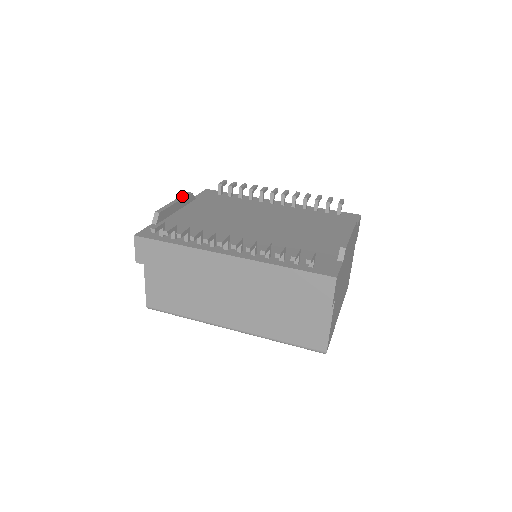
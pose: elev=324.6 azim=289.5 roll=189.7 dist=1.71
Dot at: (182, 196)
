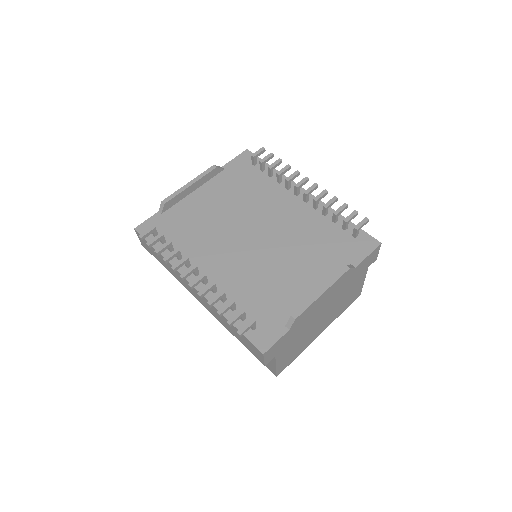
Dot at: (203, 173)
